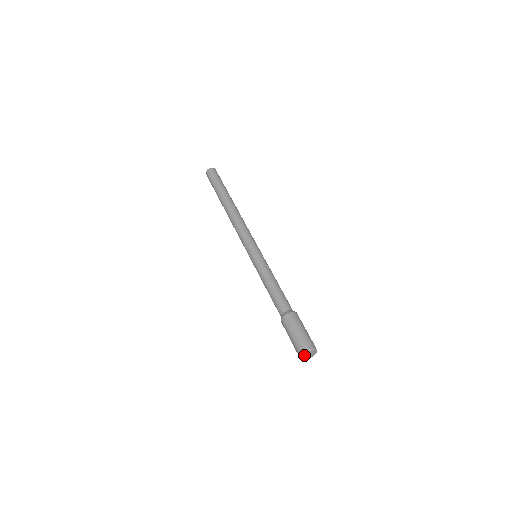
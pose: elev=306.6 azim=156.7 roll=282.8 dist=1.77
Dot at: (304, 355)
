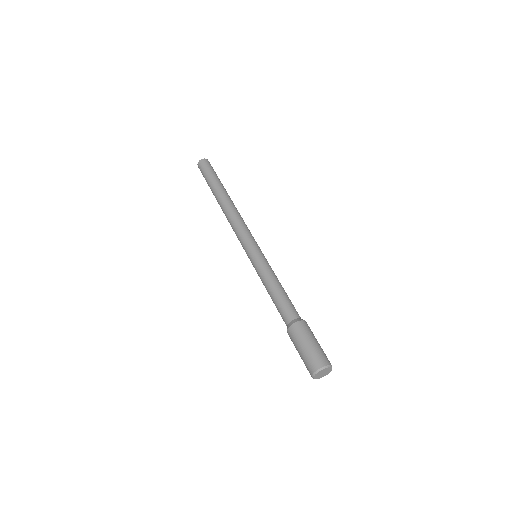
Dot at: (316, 374)
